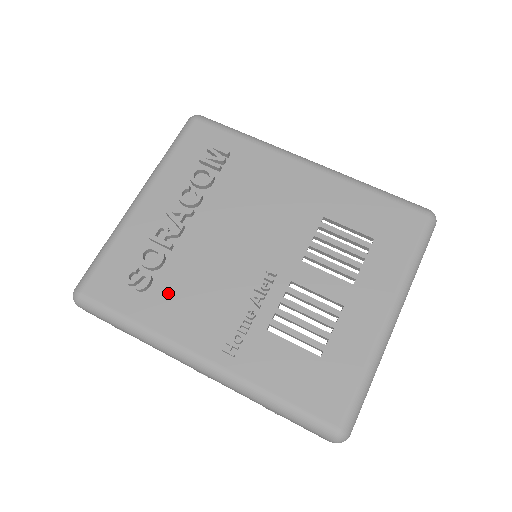
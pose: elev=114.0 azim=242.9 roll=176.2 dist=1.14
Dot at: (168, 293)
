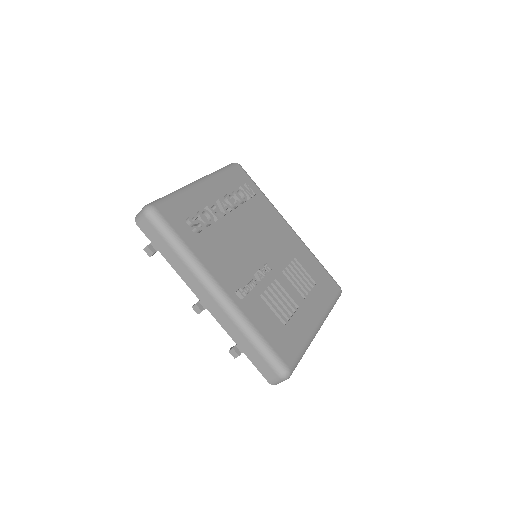
Dot at: (210, 243)
